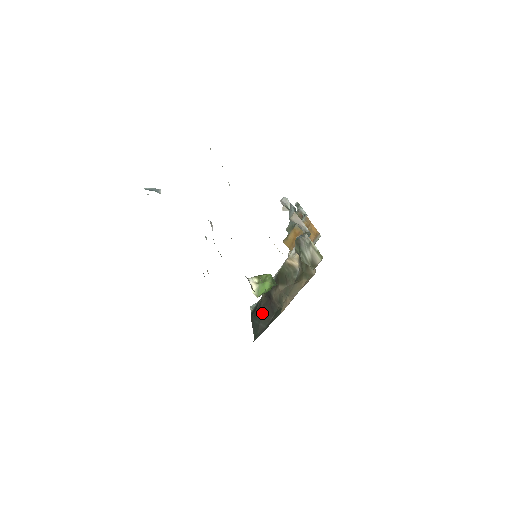
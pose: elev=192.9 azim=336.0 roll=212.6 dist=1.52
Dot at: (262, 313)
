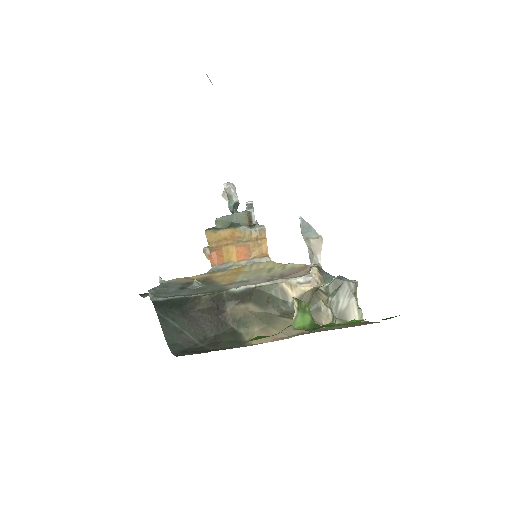
Dot at: (194, 319)
